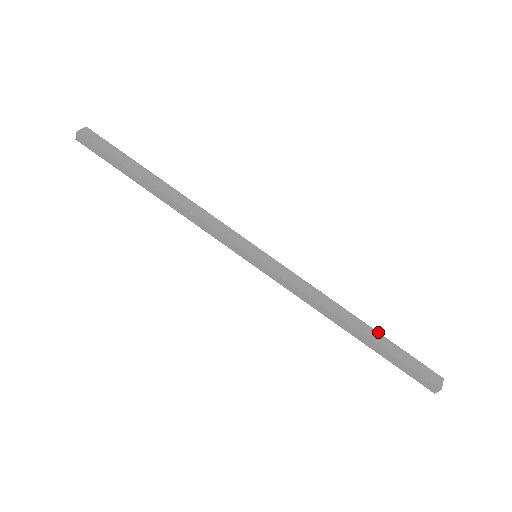
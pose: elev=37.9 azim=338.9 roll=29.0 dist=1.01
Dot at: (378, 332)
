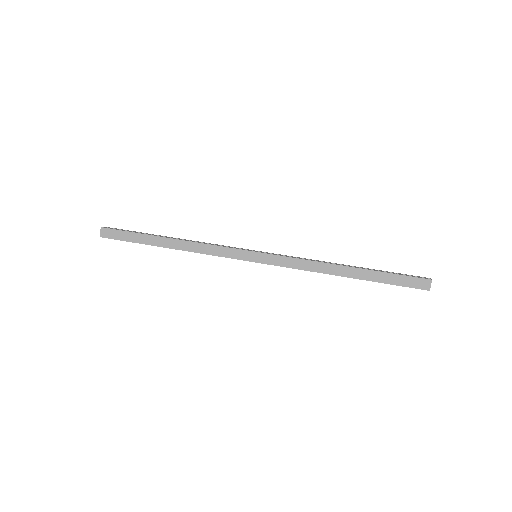
Dot at: (367, 269)
